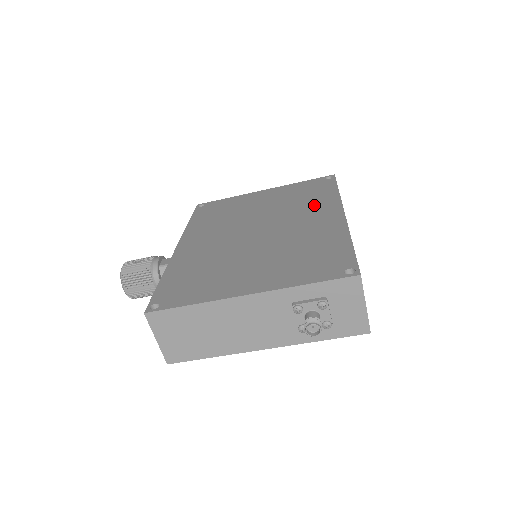
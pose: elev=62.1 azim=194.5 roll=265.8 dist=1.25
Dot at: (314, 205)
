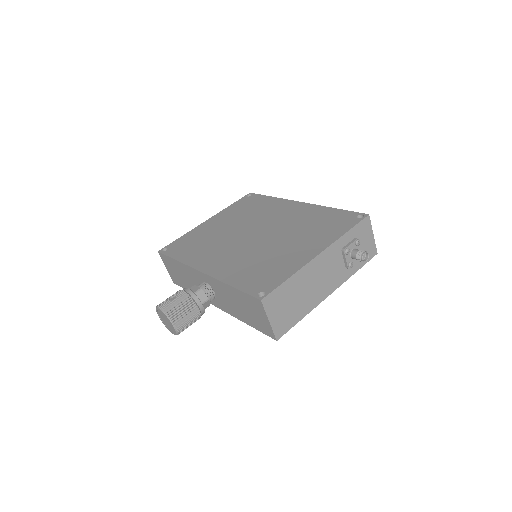
Dot at: (270, 208)
